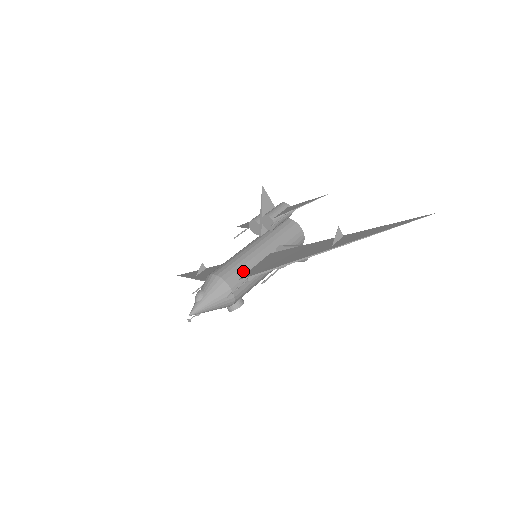
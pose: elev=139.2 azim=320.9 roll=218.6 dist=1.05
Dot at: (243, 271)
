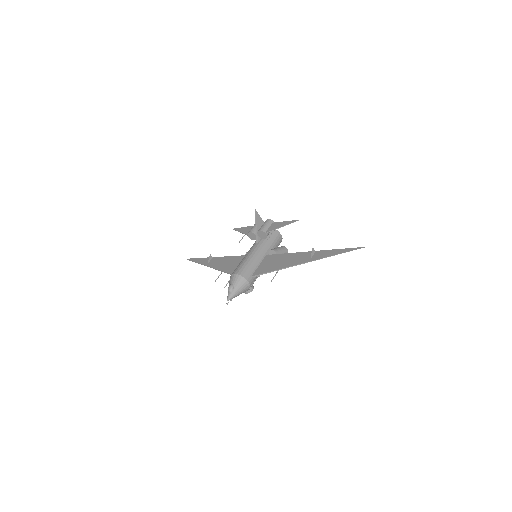
Dot at: (253, 270)
